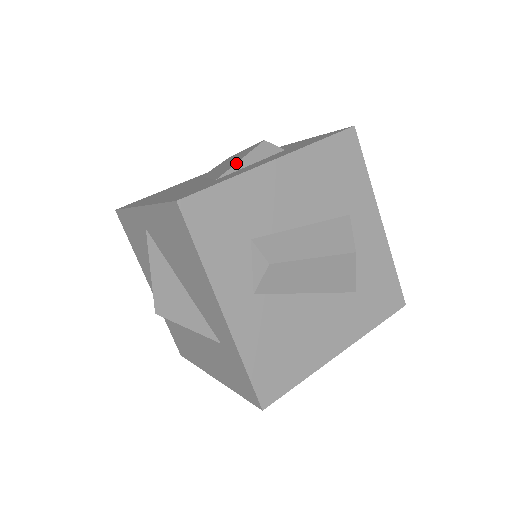
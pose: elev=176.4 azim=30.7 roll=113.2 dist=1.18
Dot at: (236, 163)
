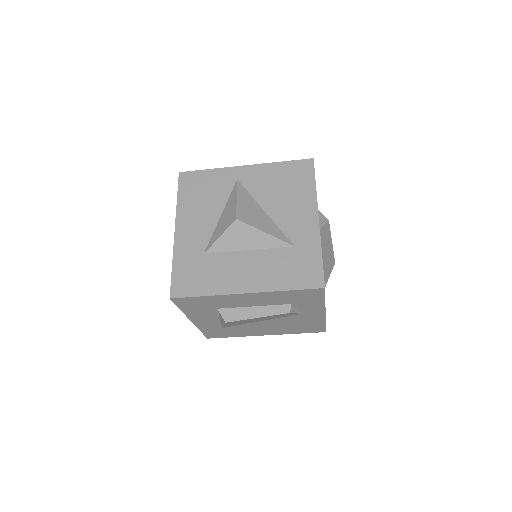
Dot at: occluded
